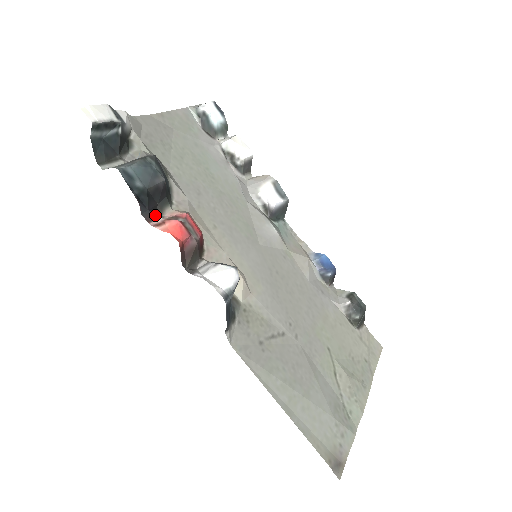
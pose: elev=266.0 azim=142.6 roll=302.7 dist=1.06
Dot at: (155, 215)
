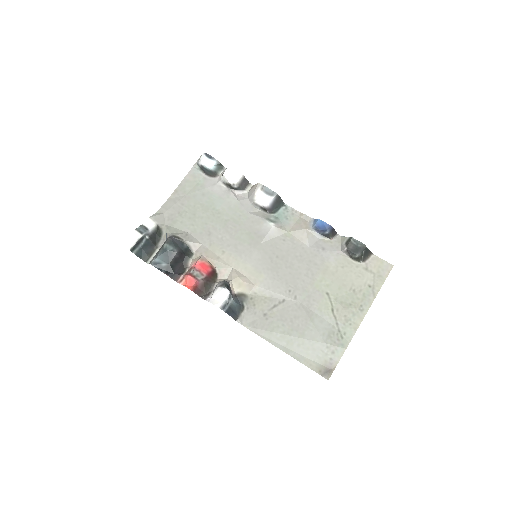
Dot at: (179, 275)
